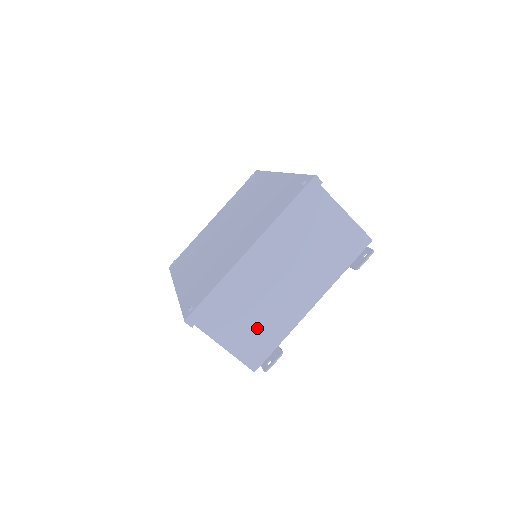
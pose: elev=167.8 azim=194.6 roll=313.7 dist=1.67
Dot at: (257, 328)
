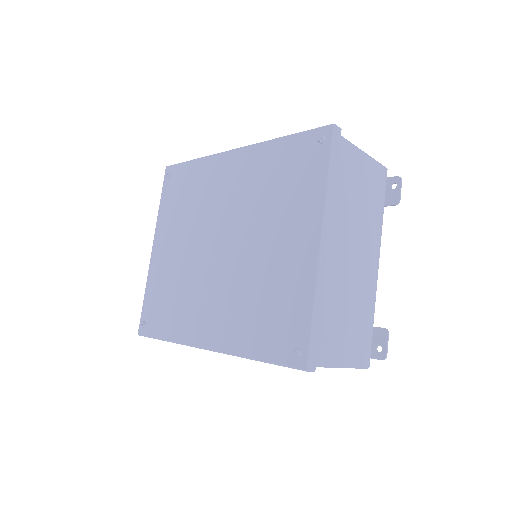
Dot at: (355, 323)
